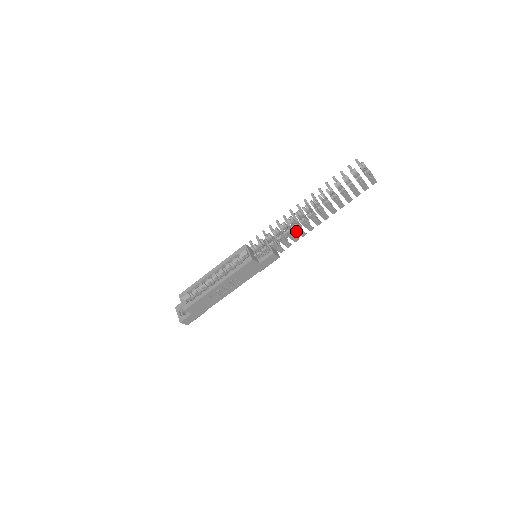
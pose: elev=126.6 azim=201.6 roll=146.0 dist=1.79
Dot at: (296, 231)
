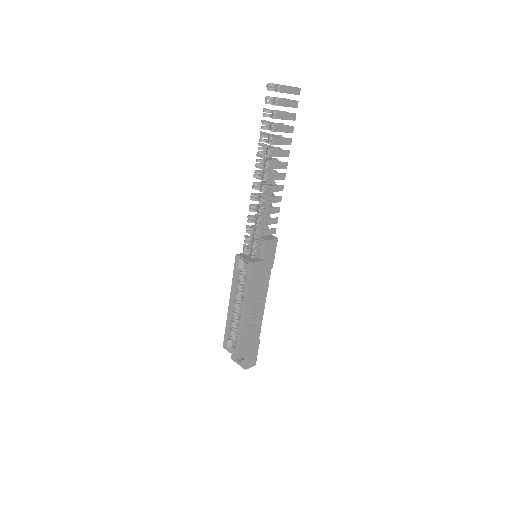
Dot at: occluded
